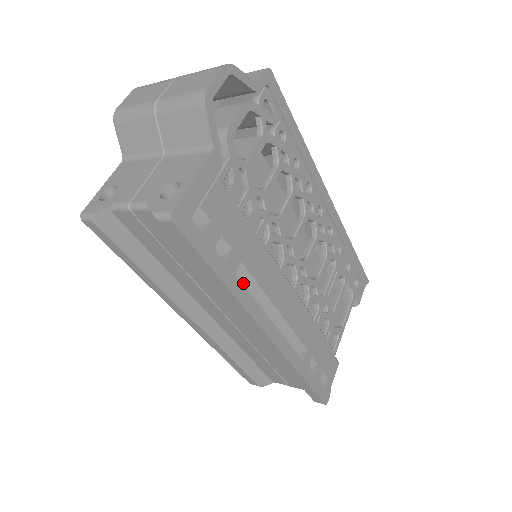
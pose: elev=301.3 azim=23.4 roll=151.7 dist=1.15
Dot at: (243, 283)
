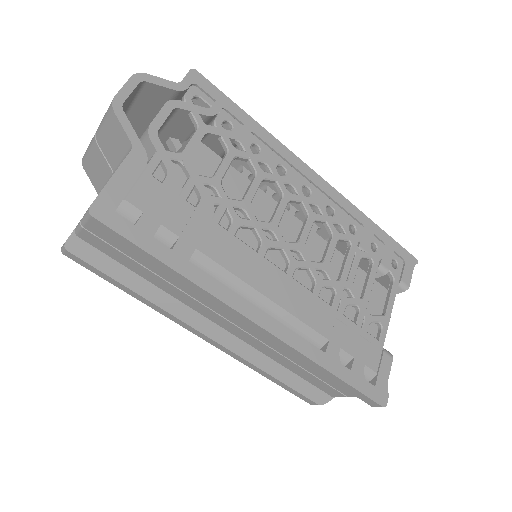
Dot at: (210, 272)
